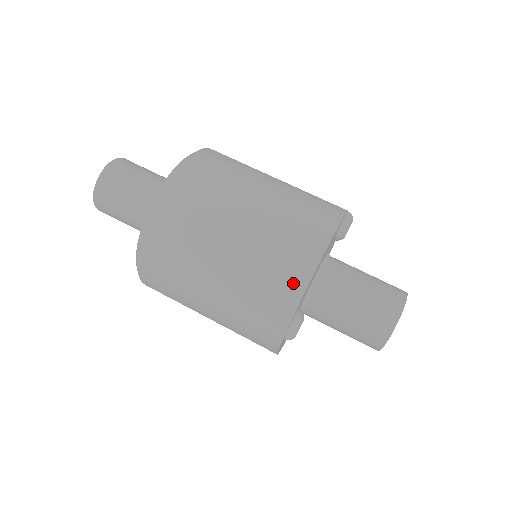
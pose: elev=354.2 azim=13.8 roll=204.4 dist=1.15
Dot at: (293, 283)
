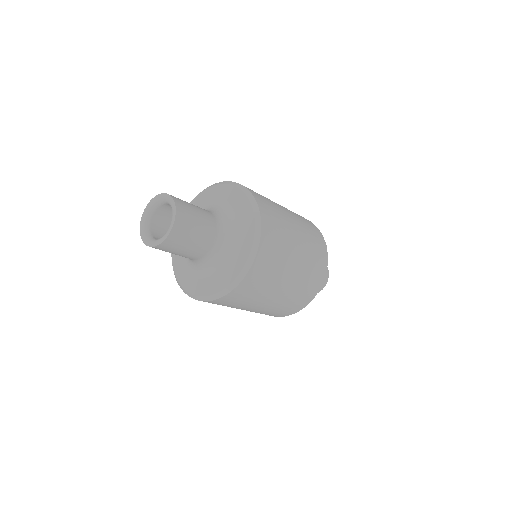
Dot at: (292, 311)
